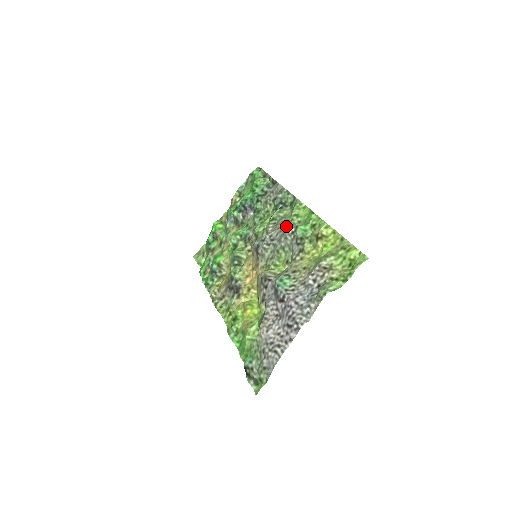
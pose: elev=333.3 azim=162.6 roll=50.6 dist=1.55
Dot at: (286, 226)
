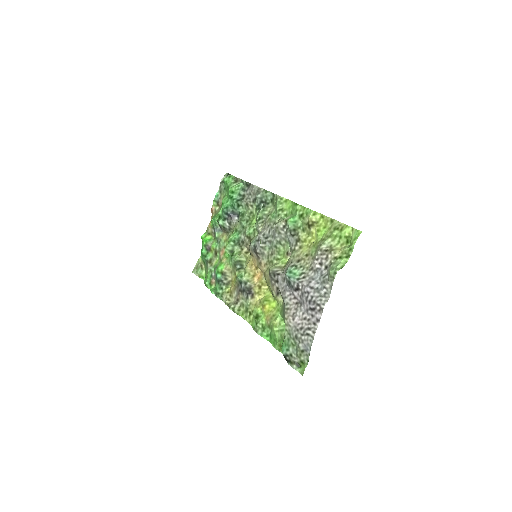
Dot at: (275, 222)
